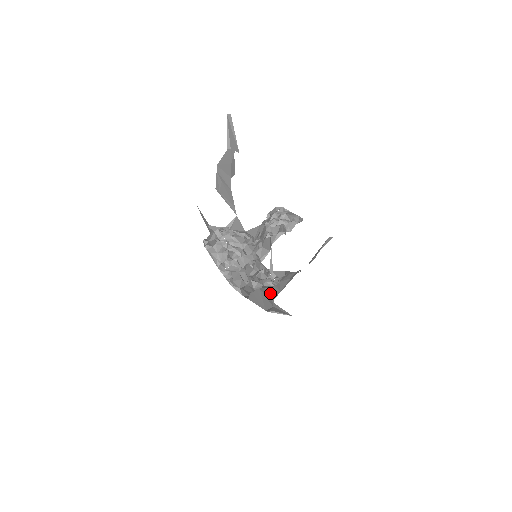
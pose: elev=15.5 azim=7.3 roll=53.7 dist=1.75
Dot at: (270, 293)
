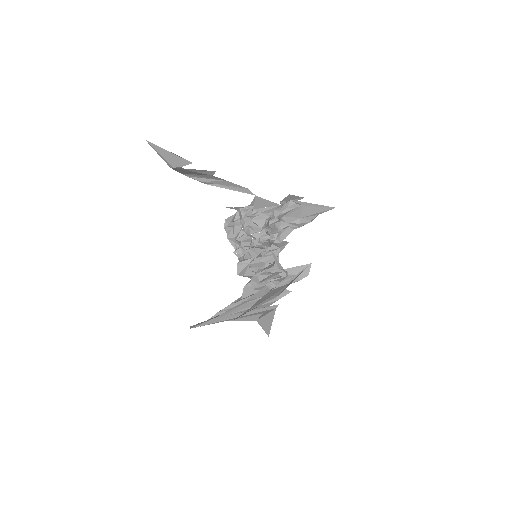
Dot at: (242, 312)
